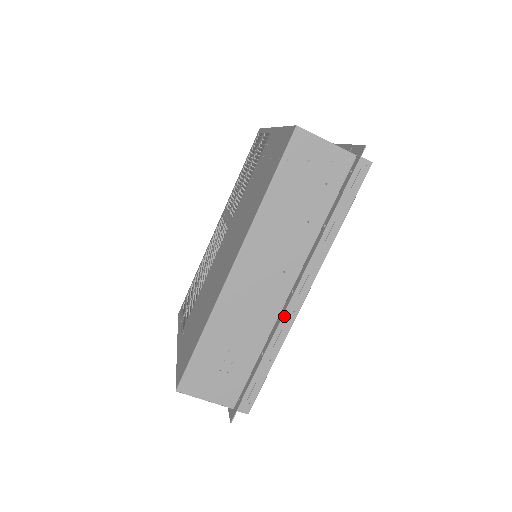
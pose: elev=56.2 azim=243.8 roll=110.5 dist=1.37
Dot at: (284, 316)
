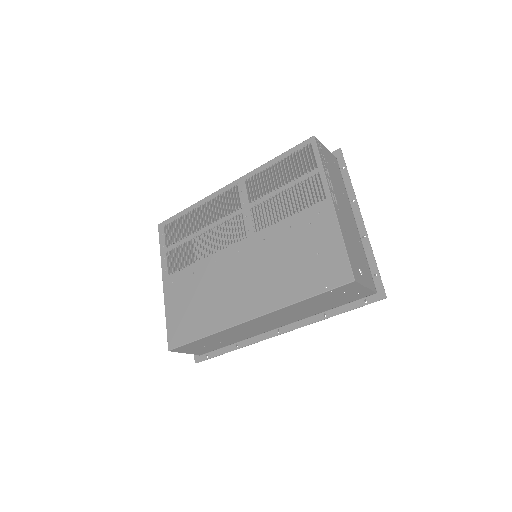
Dot at: (263, 334)
